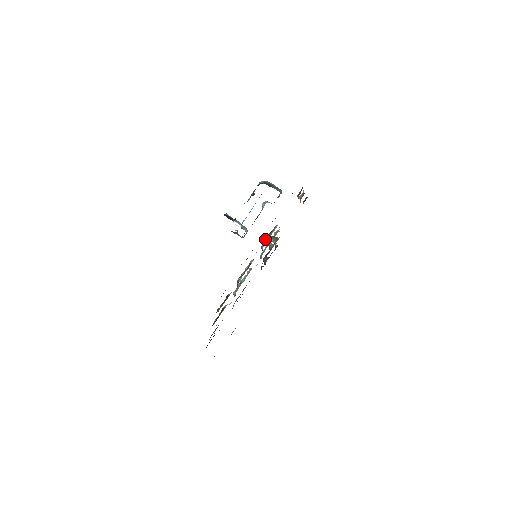
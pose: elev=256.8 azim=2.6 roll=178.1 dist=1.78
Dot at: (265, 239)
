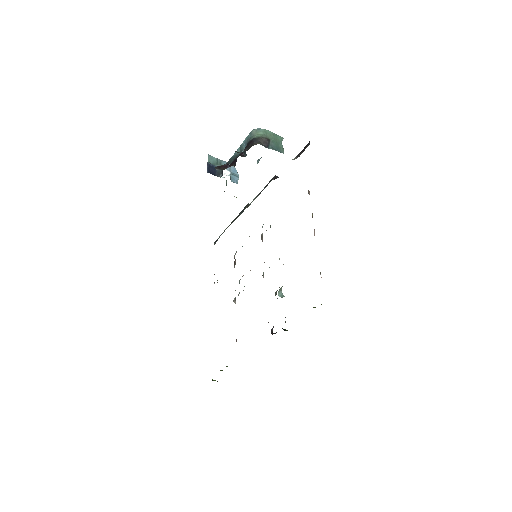
Dot at: occluded
